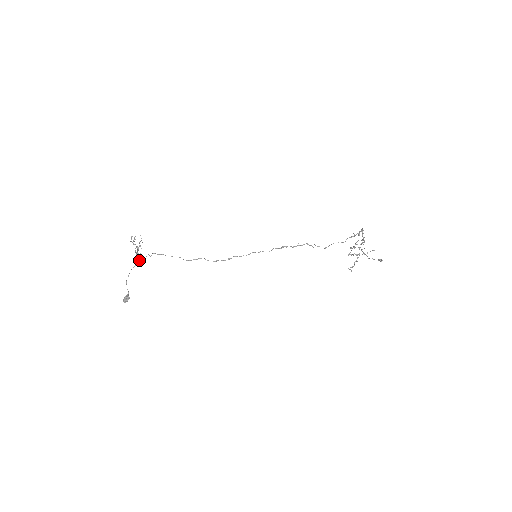
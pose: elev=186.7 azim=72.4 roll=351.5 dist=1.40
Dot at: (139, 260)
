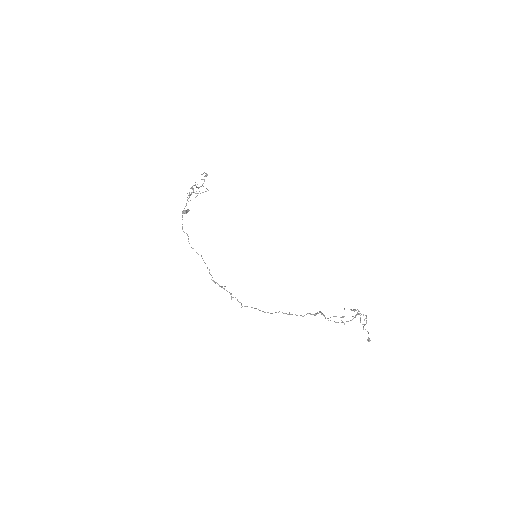
Dot at: (208, 190)
